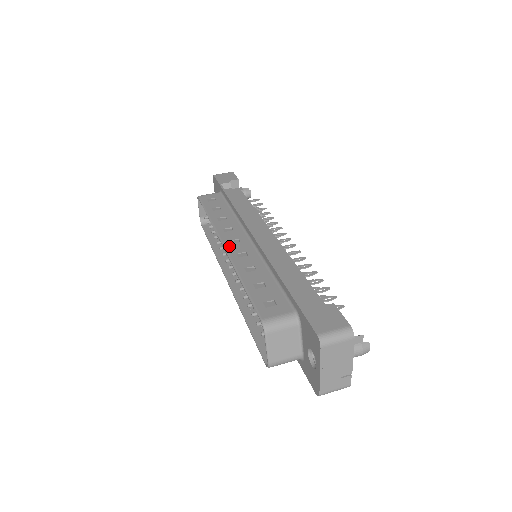
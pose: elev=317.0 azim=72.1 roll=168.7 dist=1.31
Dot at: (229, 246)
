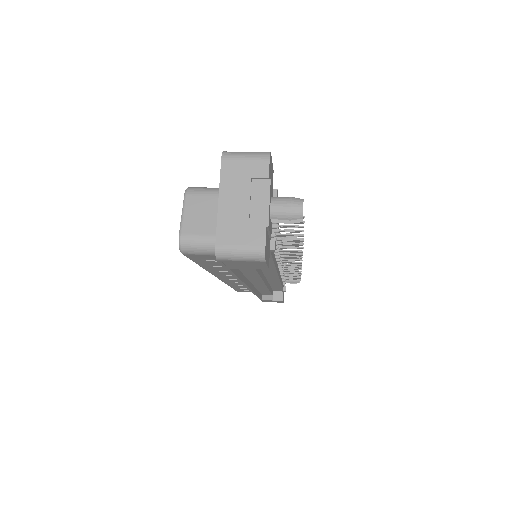
Dot at: occluded
